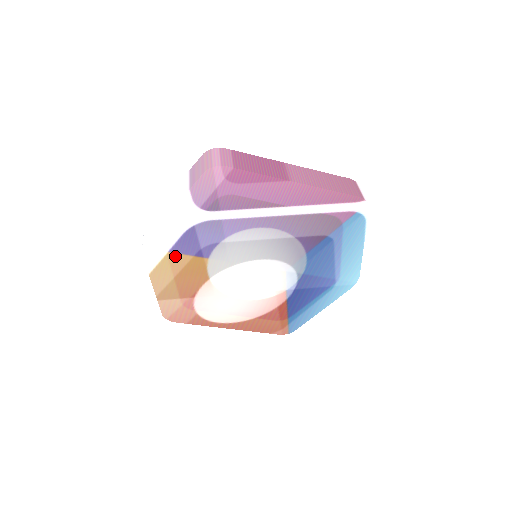
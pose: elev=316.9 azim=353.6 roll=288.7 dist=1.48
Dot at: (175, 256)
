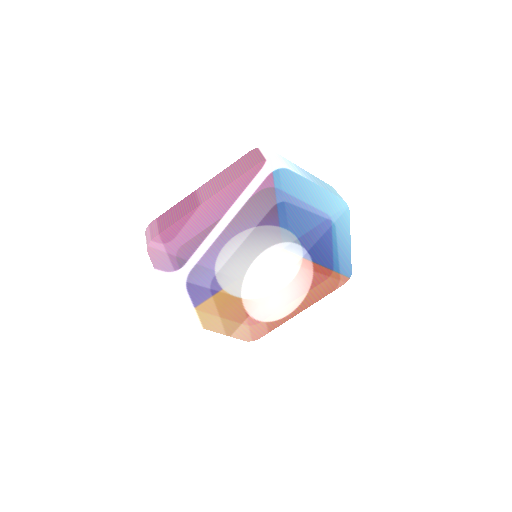
Dot at: (202, 306)
